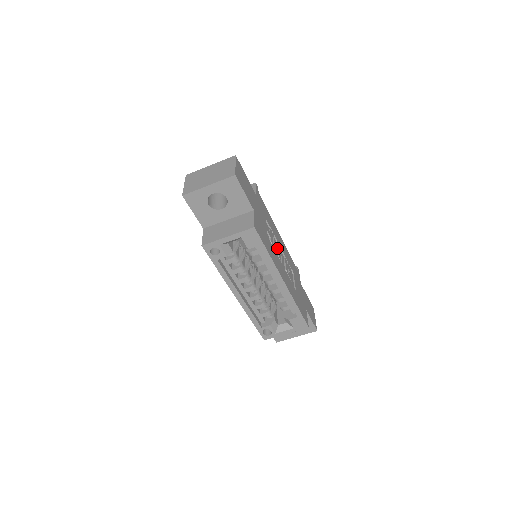
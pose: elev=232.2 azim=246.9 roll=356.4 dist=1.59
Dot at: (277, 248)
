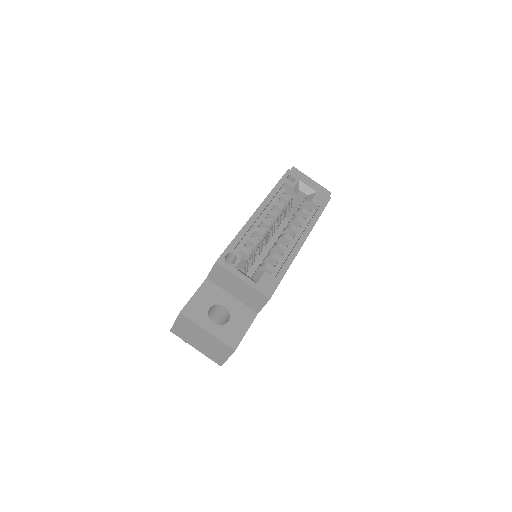
Dot at: occluded
